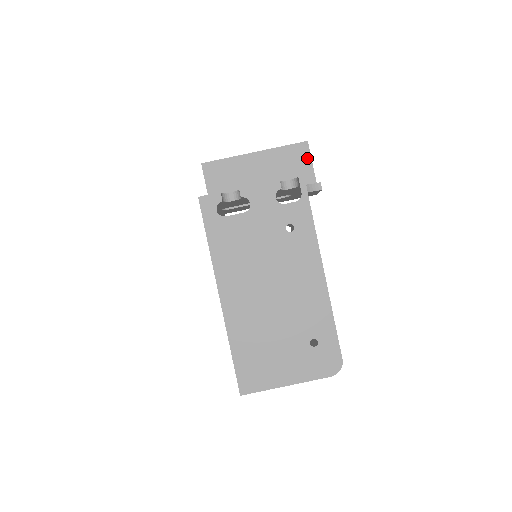
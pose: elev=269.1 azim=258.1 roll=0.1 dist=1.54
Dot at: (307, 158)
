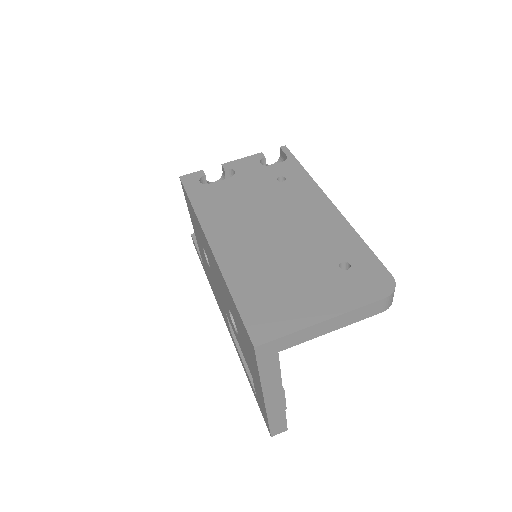
Dot at: occluded
